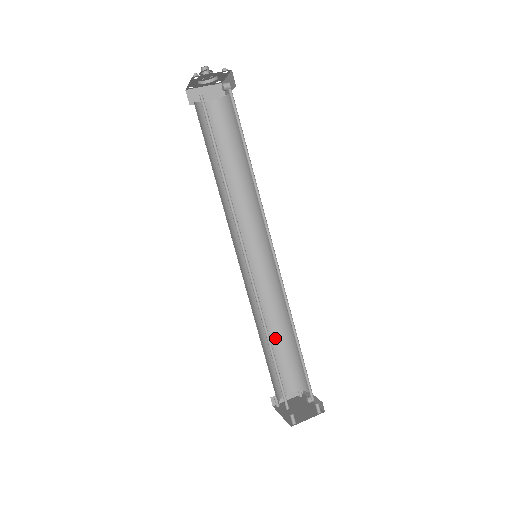
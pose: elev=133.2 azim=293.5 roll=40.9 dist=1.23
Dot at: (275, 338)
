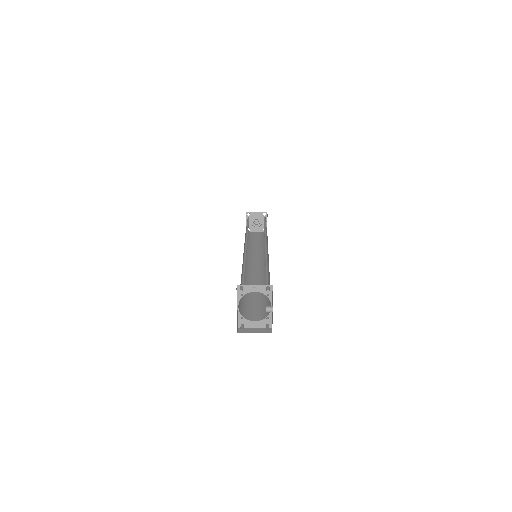
Dot at: (257, 296)
